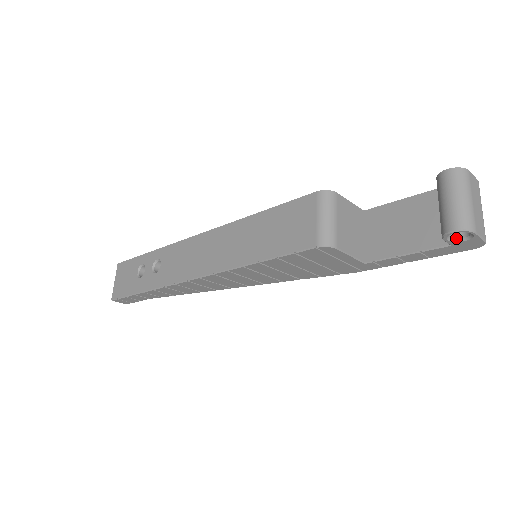
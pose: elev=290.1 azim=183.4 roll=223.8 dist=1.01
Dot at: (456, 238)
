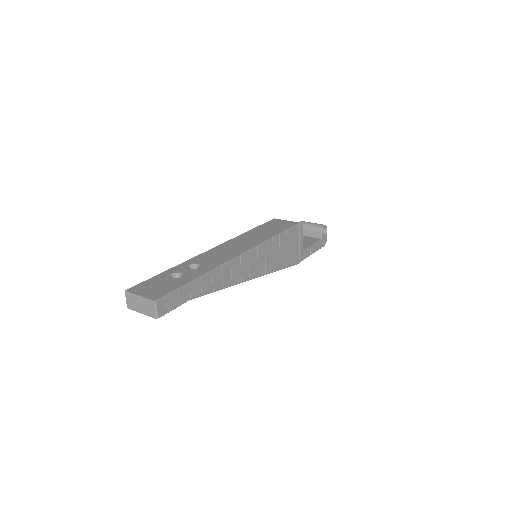
Dot at: (322, 234)
